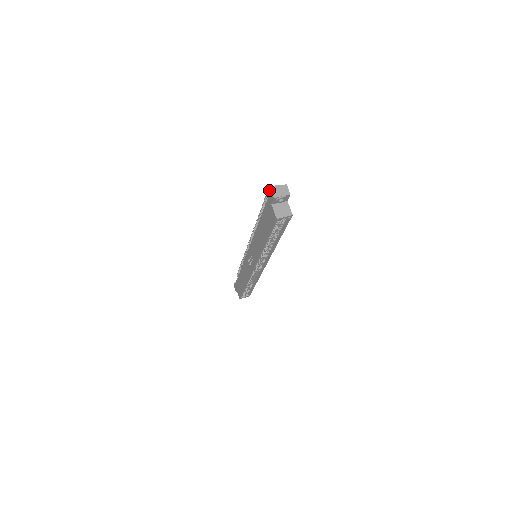
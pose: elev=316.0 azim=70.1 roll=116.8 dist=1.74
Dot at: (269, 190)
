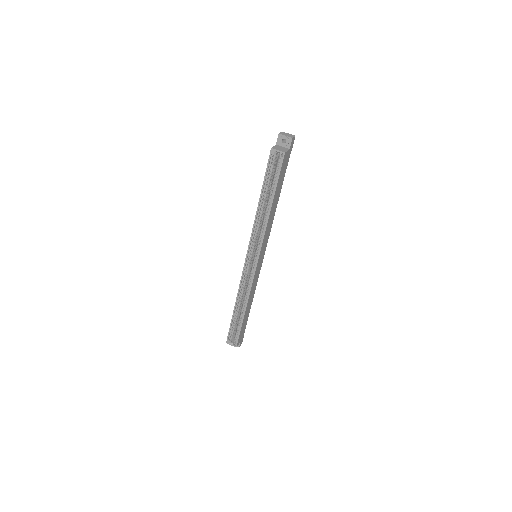
Dot at: occluded
